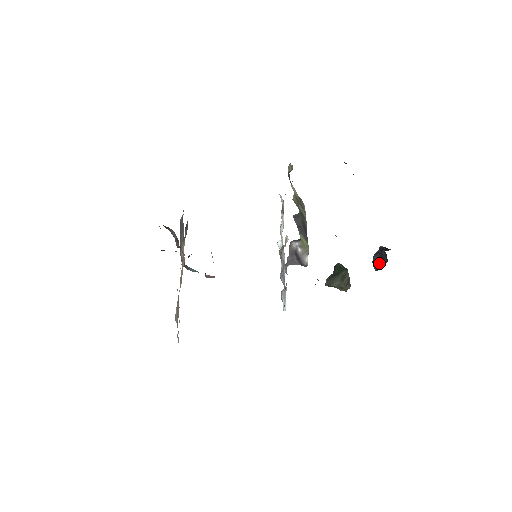
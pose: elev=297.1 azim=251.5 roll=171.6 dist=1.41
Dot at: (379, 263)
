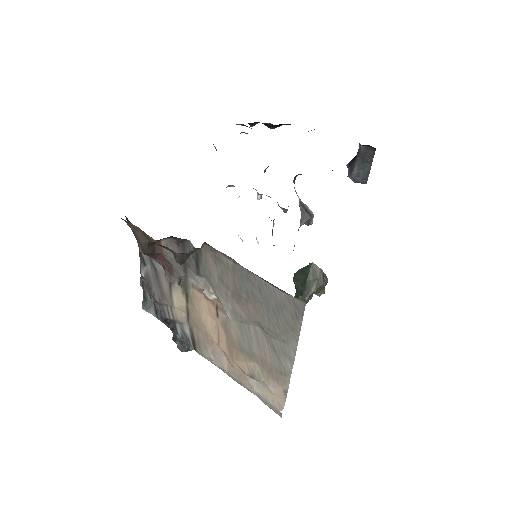
Dot at: (365, 167)
